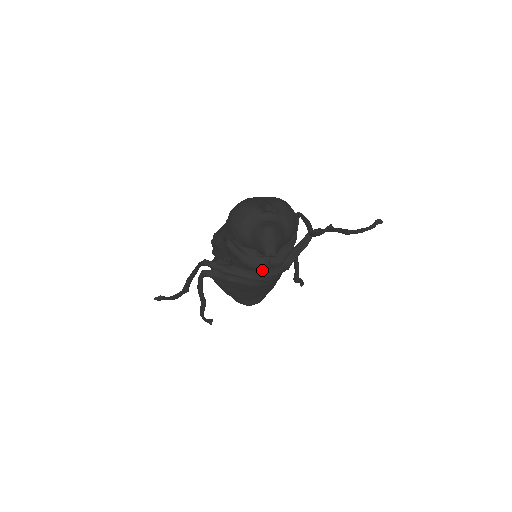
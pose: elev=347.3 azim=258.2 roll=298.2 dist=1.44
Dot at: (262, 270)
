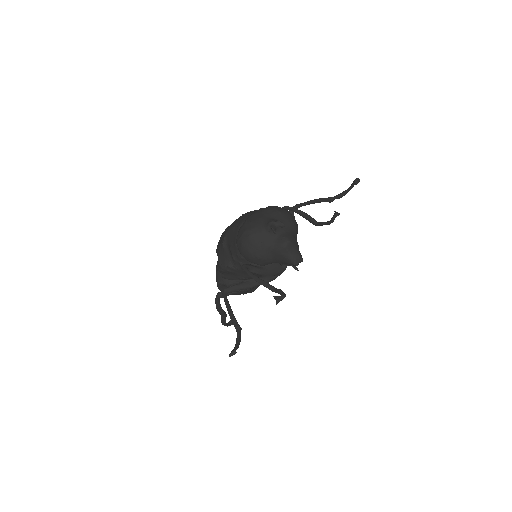
Dot at: occluded
